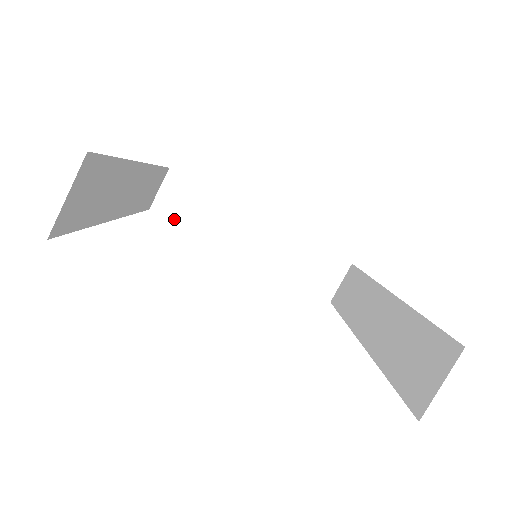
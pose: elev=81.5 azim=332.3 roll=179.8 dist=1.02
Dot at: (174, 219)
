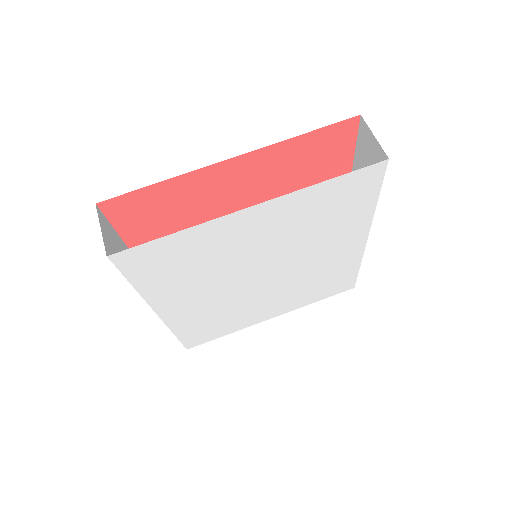
Dot at: (208, 340)
